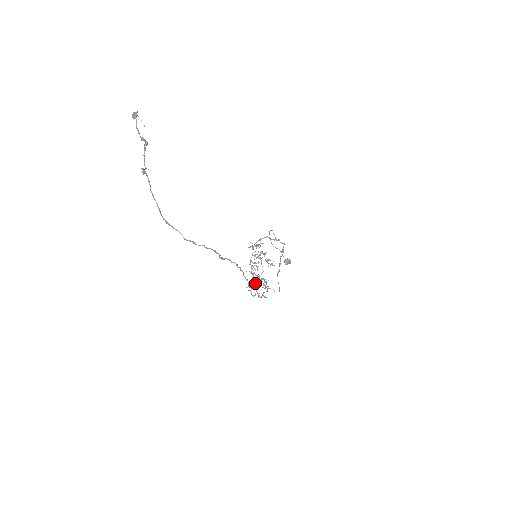
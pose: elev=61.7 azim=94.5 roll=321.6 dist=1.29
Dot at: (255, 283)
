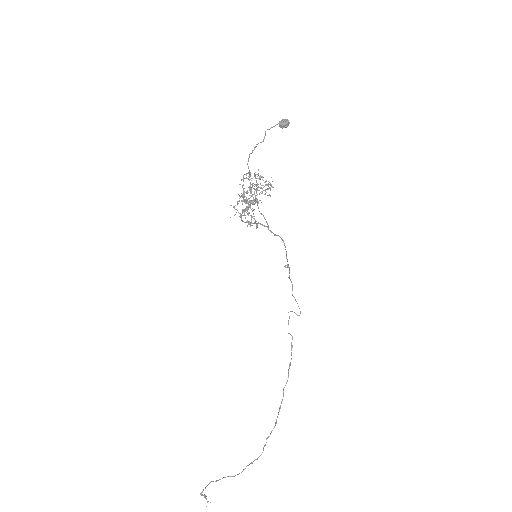
Dot at: occluded
